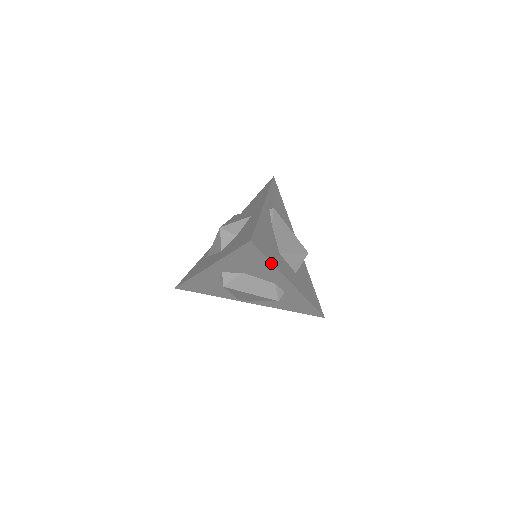
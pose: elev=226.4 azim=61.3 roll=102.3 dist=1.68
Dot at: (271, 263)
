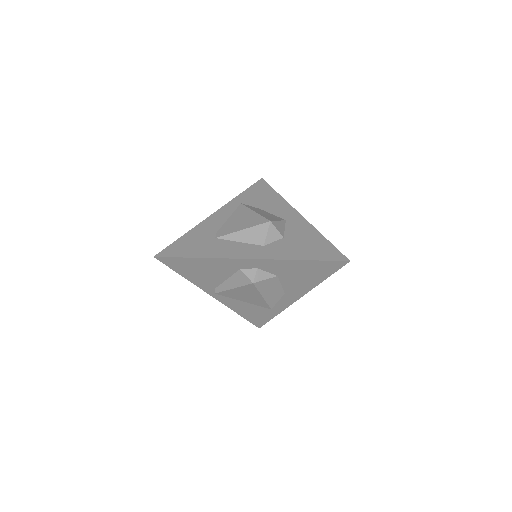
Dot at: (322, 280)
